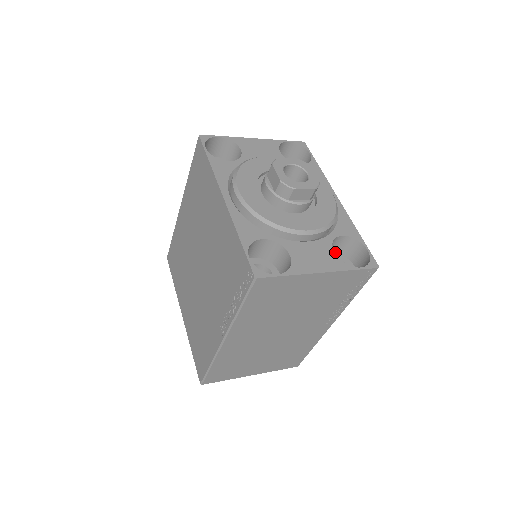
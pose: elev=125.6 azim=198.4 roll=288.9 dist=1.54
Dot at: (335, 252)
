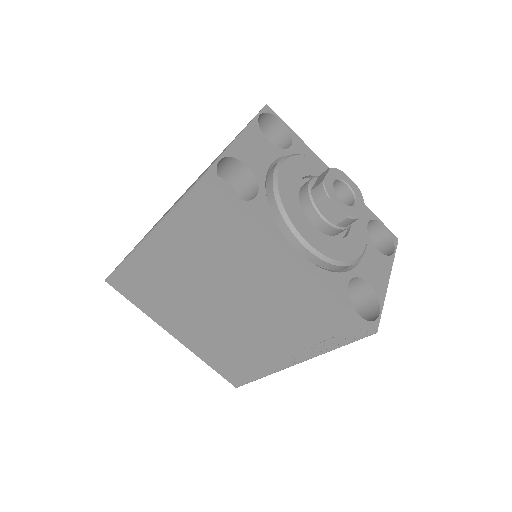
Dot at: occluded
